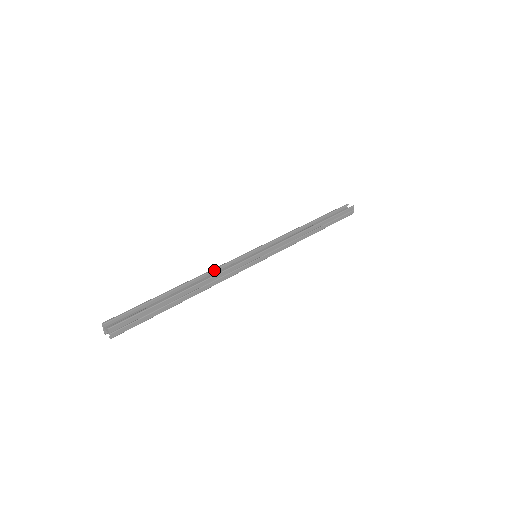
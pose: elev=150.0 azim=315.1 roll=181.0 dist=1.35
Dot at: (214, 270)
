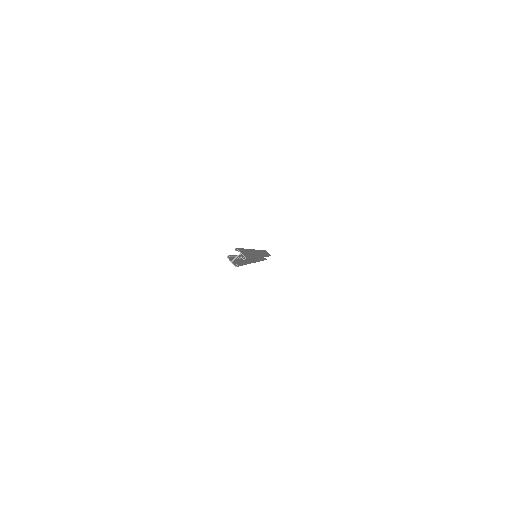
Dot at: occluded
